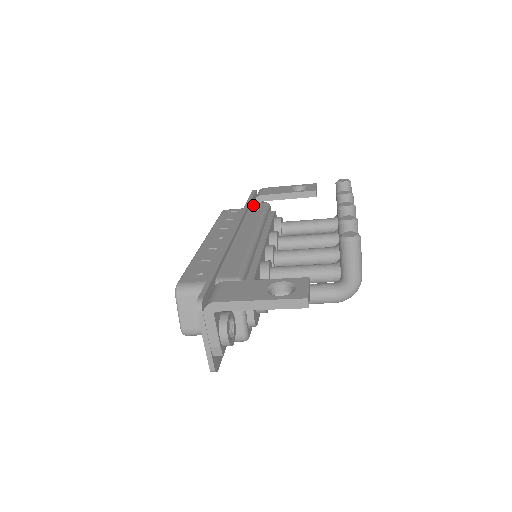
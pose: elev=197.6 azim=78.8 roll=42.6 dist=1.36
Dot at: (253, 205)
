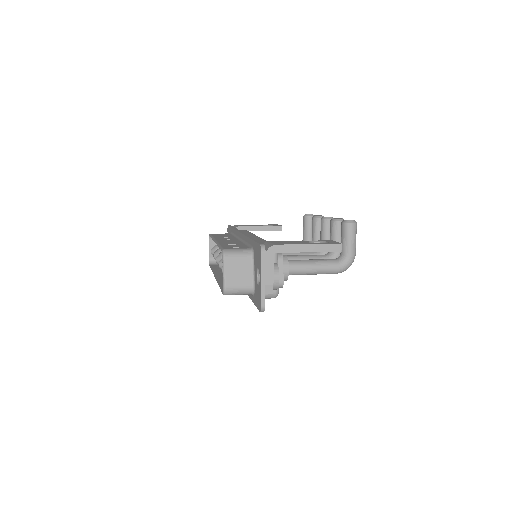
Dot at: occluded
